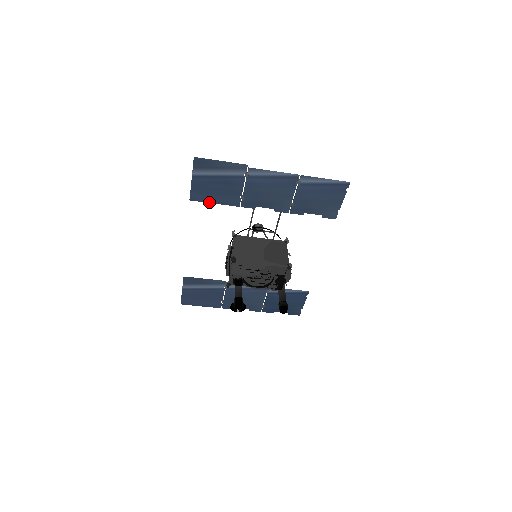
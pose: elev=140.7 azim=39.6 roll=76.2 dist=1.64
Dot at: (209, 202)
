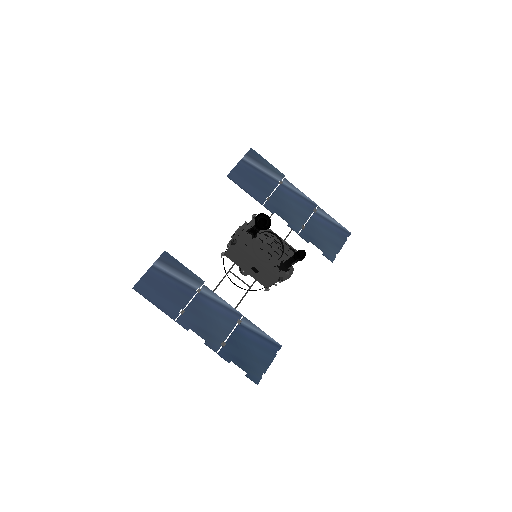
Dot at: (241, 187)
